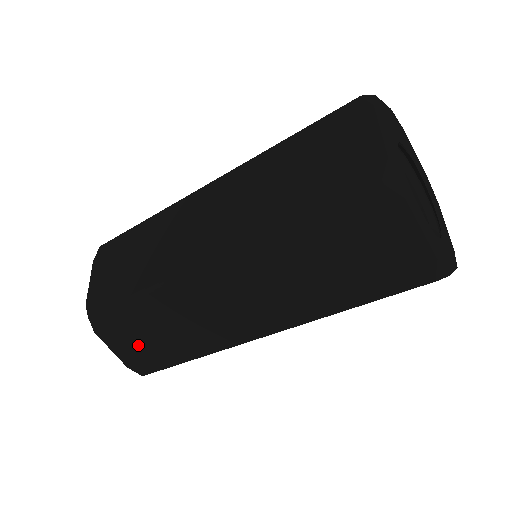
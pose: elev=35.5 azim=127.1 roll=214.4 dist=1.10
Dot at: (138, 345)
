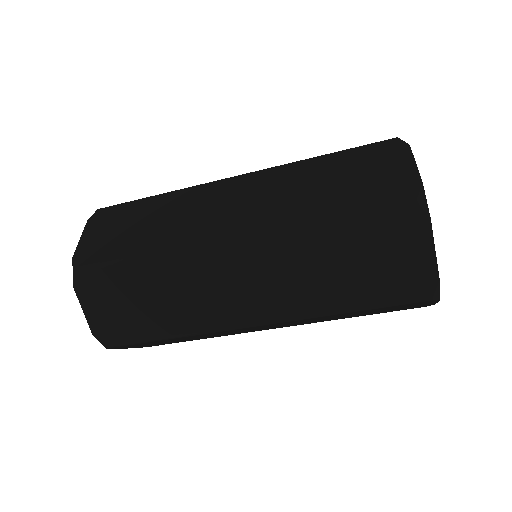
Dot at: (118, 311)
